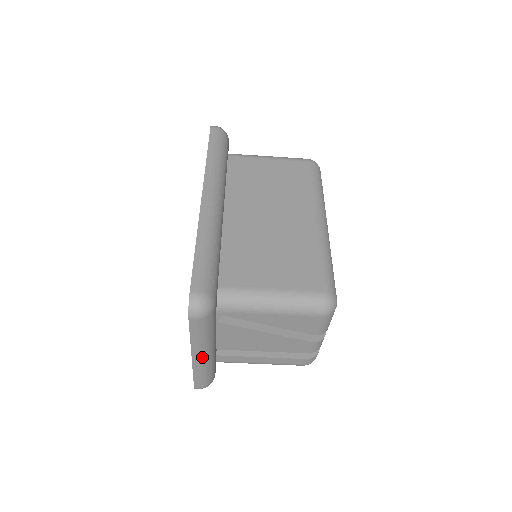
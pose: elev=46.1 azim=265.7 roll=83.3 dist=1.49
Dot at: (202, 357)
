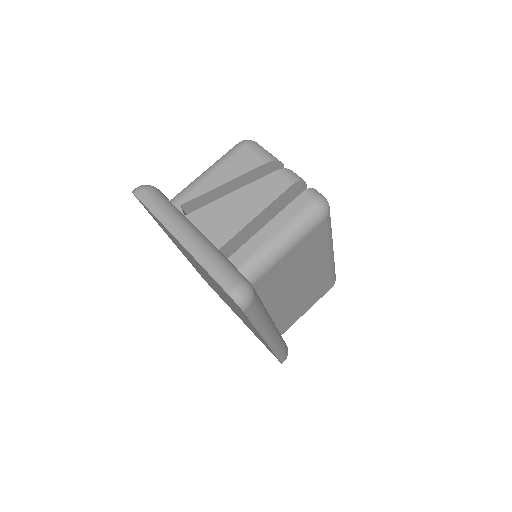
Dot at: (186, 234)
